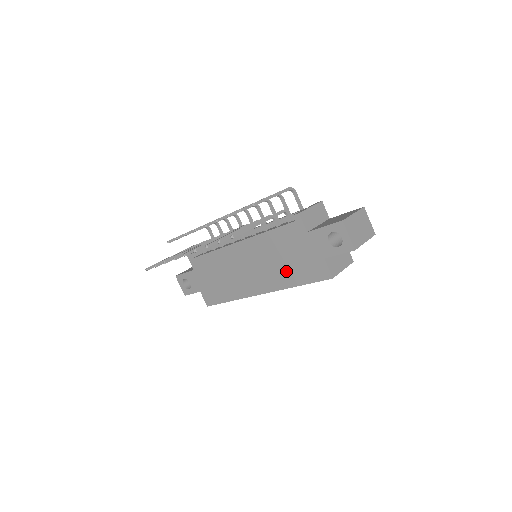
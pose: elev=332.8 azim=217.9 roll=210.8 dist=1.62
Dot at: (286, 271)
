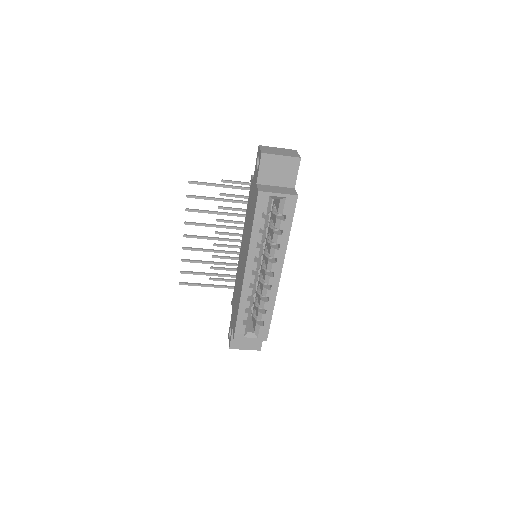
Dot at: (249, 227)
